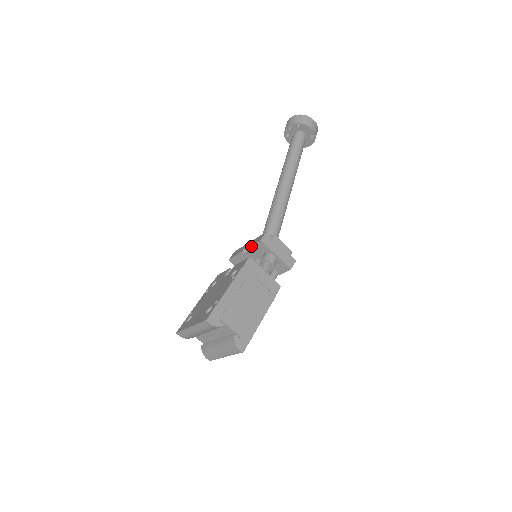
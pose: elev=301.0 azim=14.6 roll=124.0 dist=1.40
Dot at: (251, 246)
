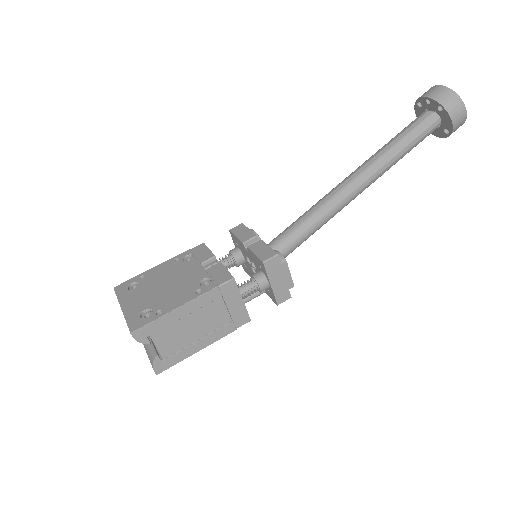
Dot at: (253, 252)
